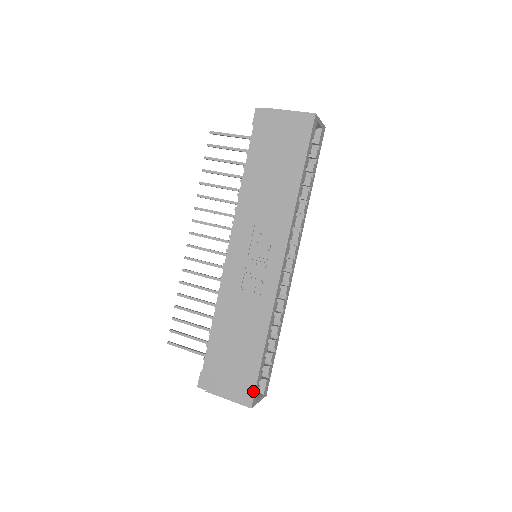
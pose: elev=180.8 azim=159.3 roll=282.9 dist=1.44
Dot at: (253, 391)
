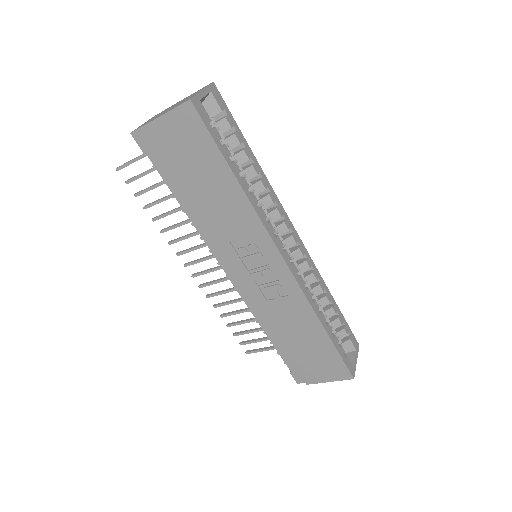
Dot at: (345, 367)
